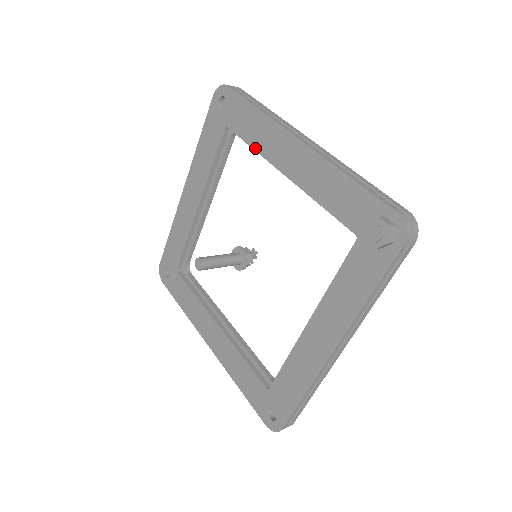
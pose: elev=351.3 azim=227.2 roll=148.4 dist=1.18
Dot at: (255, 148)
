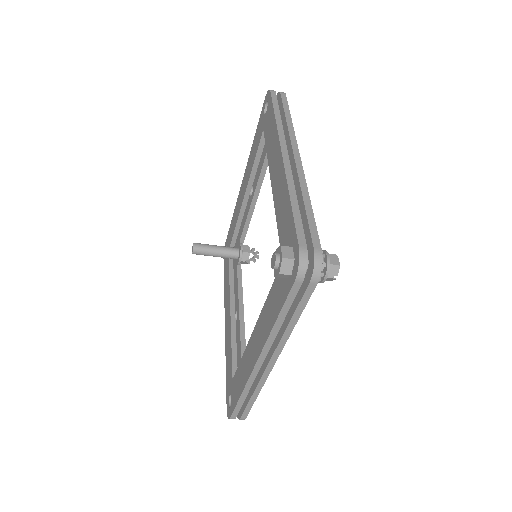
Dot at: (267, 155)
